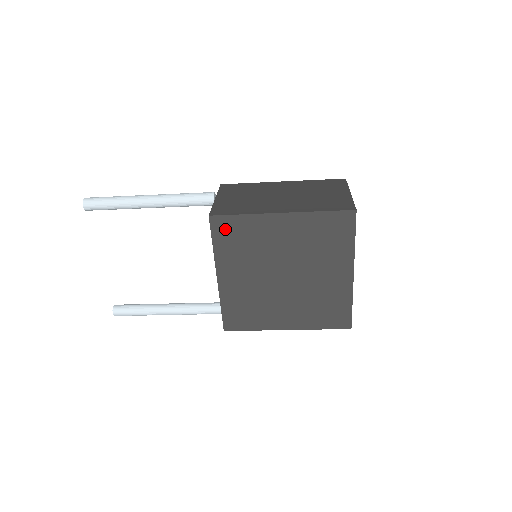
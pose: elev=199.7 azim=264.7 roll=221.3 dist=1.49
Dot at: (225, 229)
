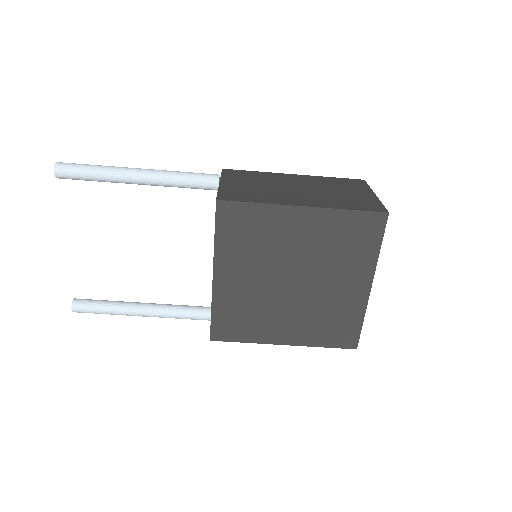
Dot at: (233, 218)
